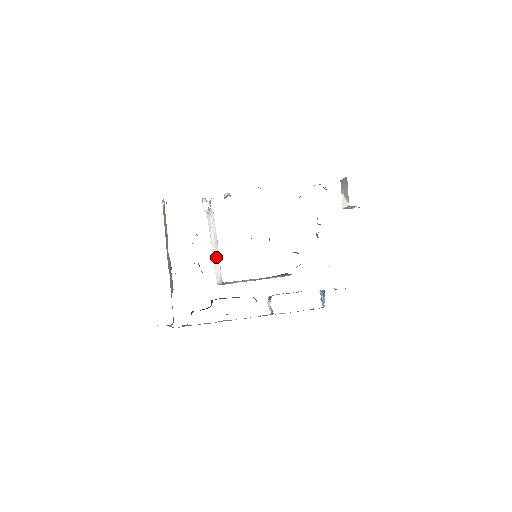
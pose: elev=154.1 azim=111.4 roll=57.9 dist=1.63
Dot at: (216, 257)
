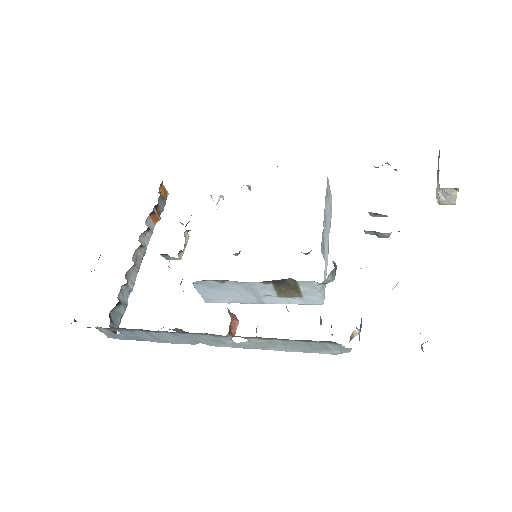
Dot at: occluded
